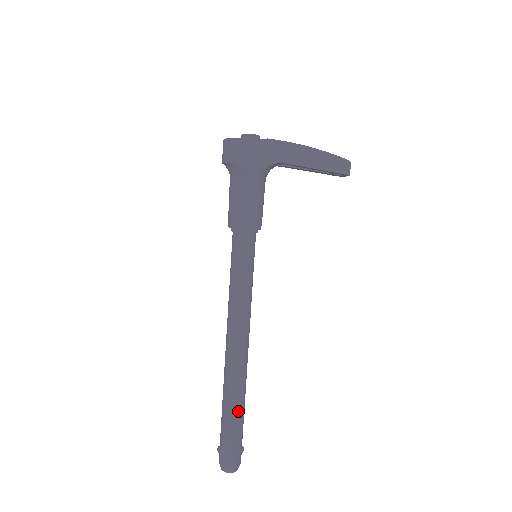
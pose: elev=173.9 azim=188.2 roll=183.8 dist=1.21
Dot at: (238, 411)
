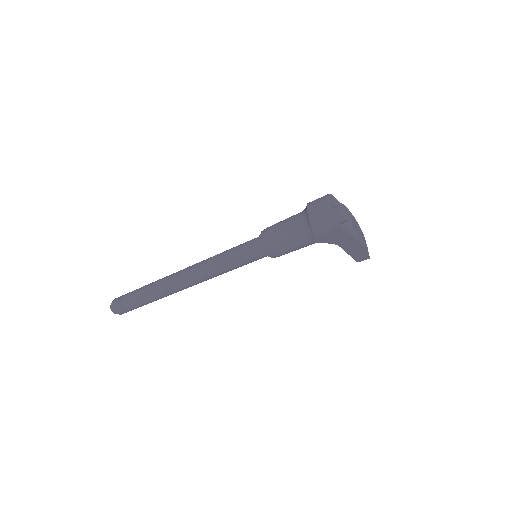
Dot at: occluded
